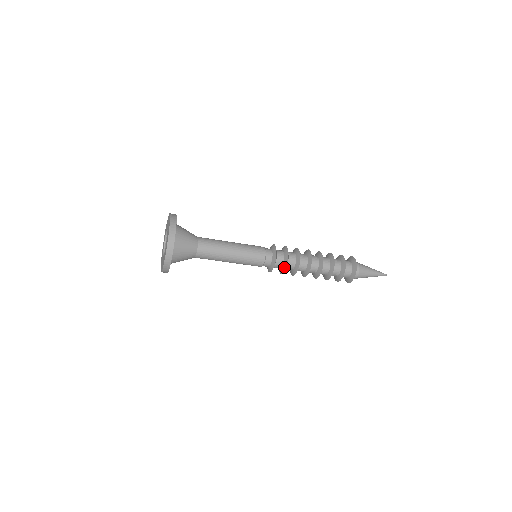
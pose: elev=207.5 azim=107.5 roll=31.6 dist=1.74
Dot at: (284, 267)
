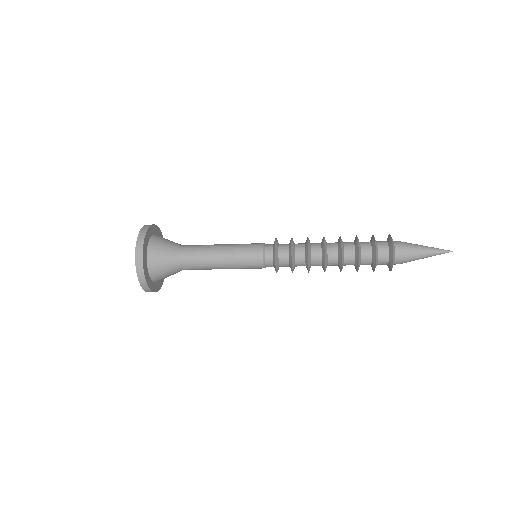
Dot at: (290, 259)
